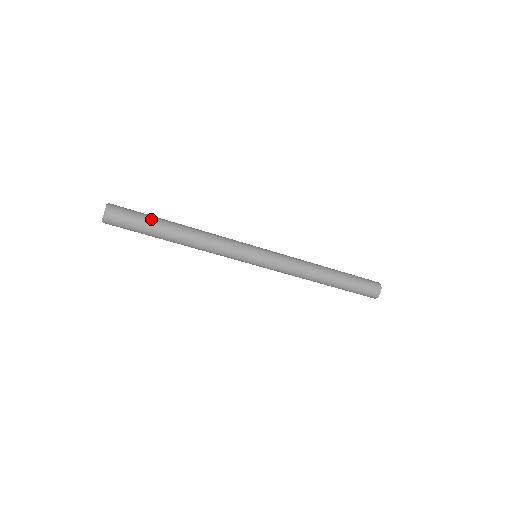
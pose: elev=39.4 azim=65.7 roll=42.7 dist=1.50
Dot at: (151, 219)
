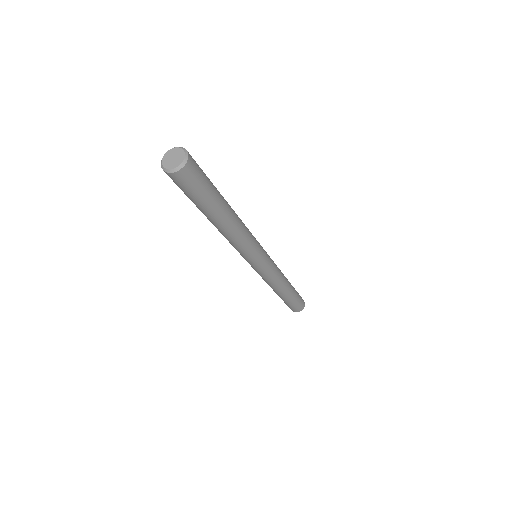
Dot at: (212, 183)
